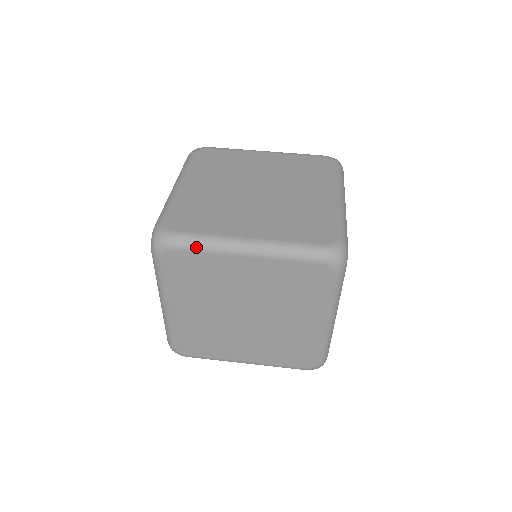
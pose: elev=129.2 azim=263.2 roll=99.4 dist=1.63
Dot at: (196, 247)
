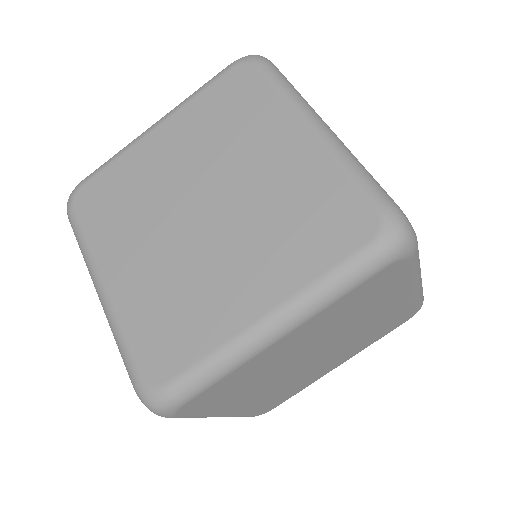
Dot at: (78, 244)
